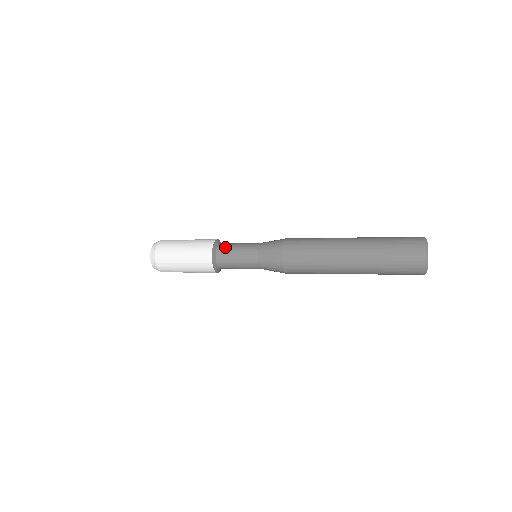
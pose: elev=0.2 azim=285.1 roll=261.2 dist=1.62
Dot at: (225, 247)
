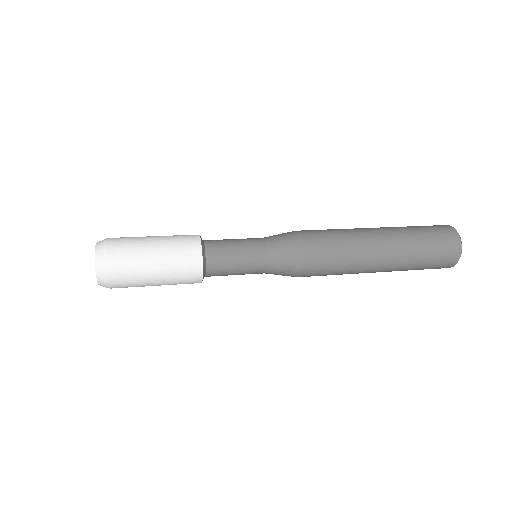
Dot at: (219, 262)
